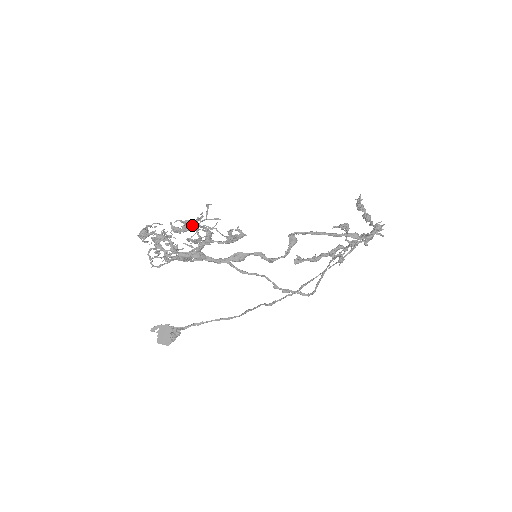
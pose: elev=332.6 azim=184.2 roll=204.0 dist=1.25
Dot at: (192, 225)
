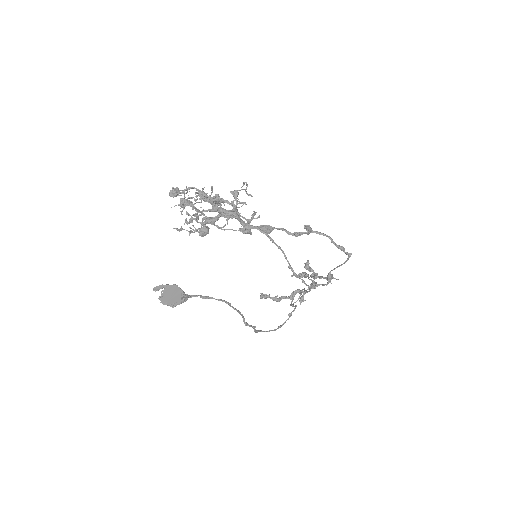
Dot at: occluded
